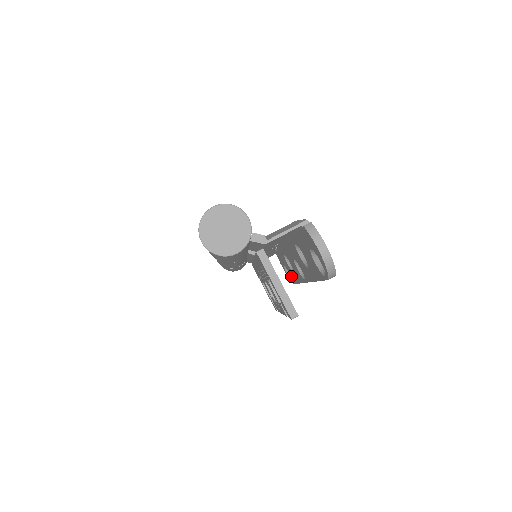
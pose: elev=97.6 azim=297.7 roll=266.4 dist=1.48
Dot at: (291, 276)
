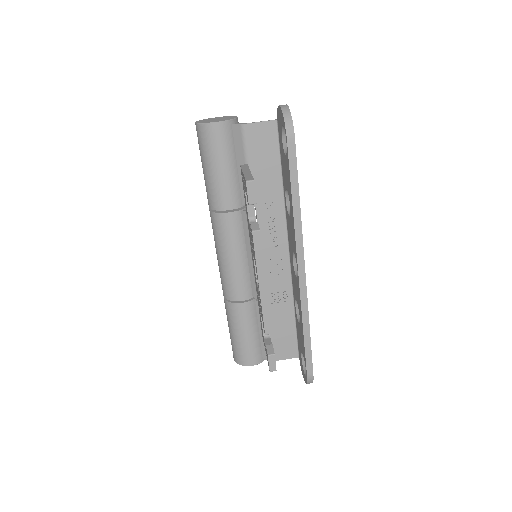
Dot at: (303, 352)
